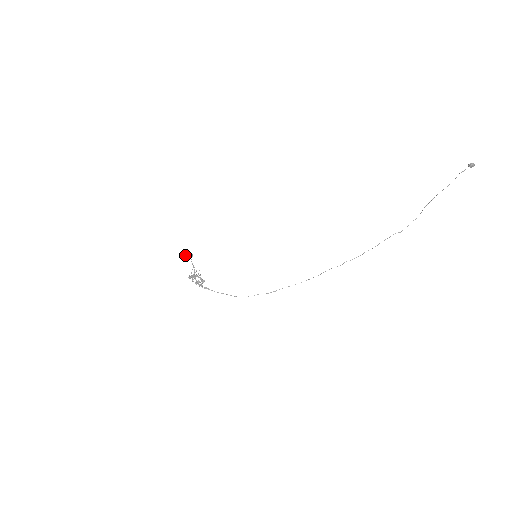
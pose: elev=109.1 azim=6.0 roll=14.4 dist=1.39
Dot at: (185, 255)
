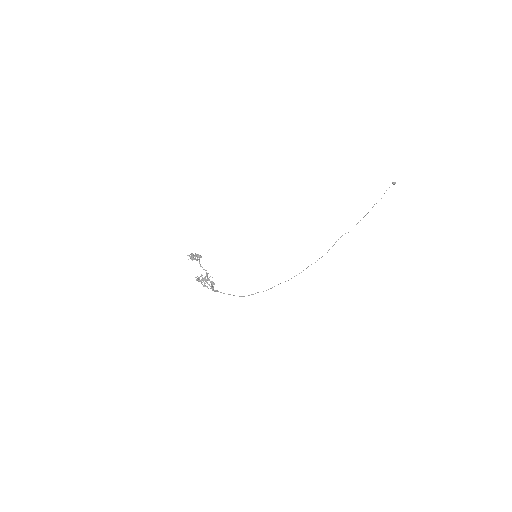
Dot at: (193, 256)
